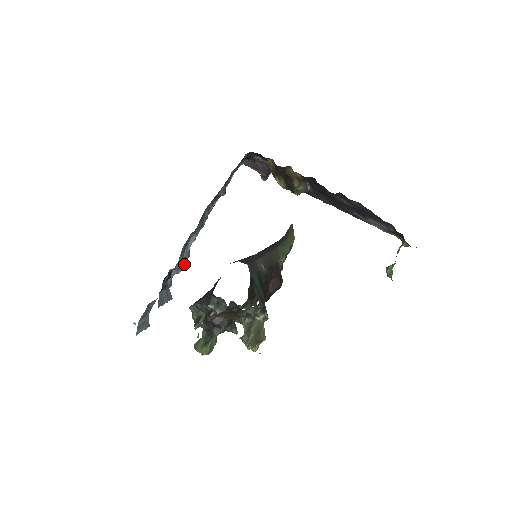
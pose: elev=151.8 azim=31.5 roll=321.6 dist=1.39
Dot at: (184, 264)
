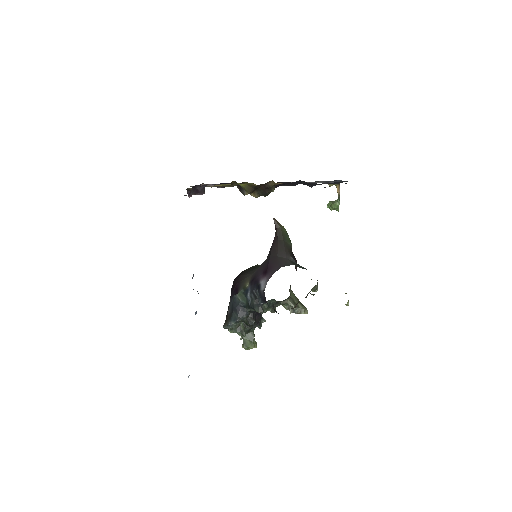
Dot at: occluded
